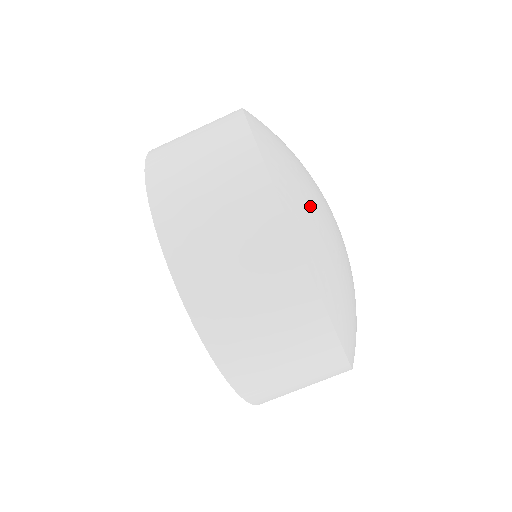
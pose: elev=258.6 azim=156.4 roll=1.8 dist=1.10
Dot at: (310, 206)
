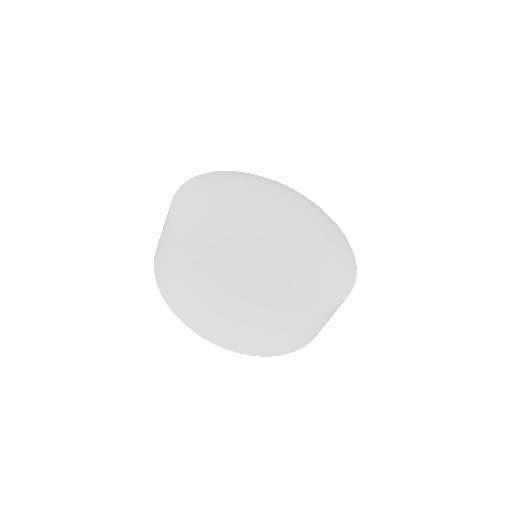
Dot at: (243, 262)
